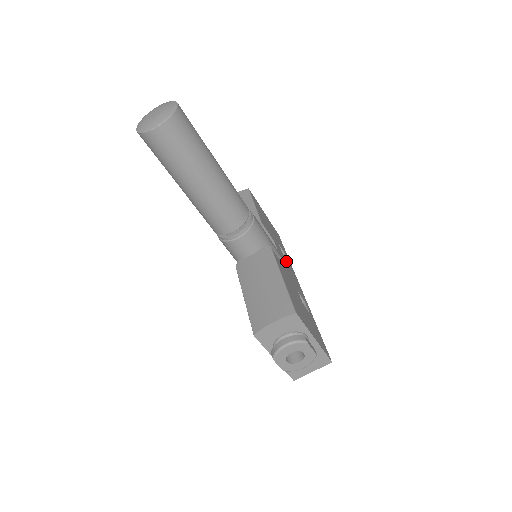
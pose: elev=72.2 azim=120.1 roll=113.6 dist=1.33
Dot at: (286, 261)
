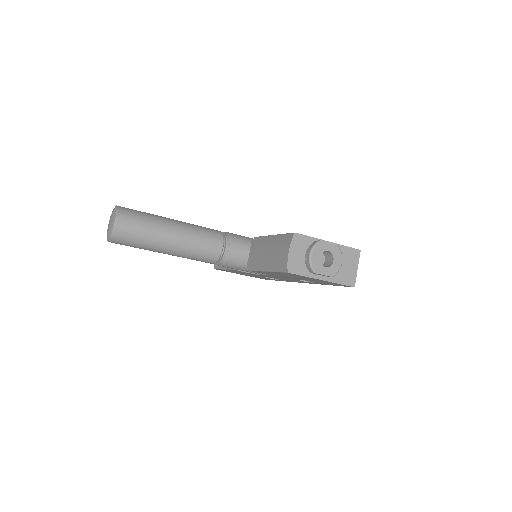
Dot at: occluded
